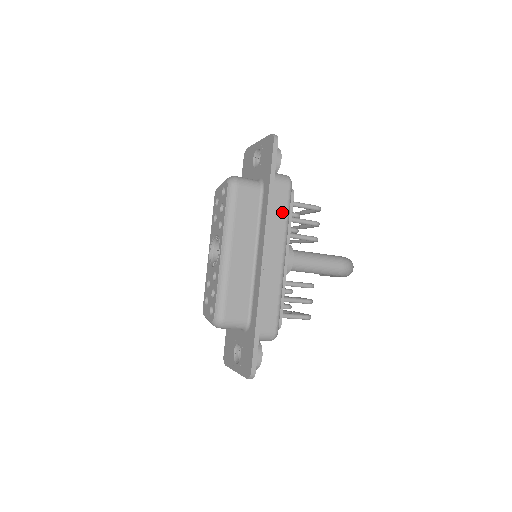
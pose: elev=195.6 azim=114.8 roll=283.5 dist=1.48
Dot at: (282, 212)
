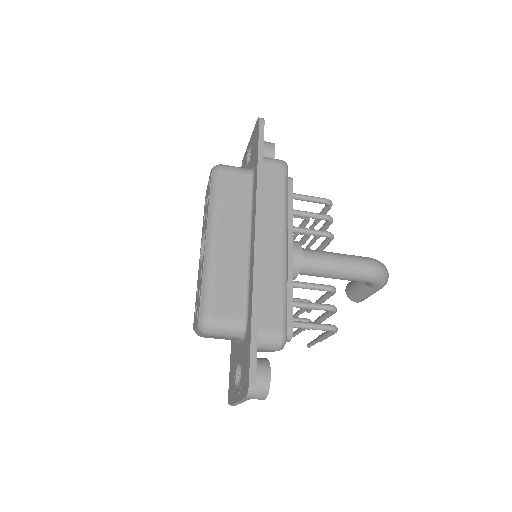
Dot at: (277, 193)
